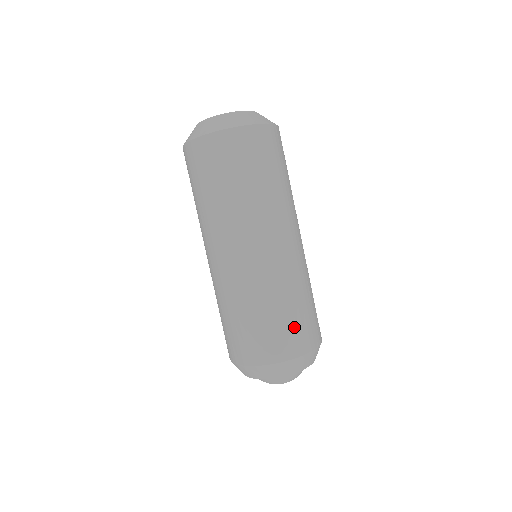
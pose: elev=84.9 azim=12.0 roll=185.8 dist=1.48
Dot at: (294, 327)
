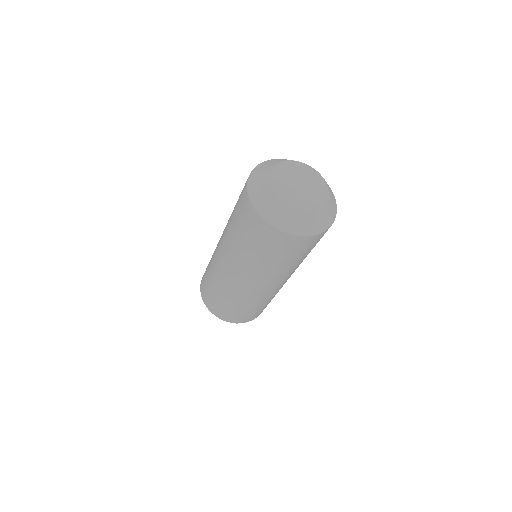
Dot at: occluded
